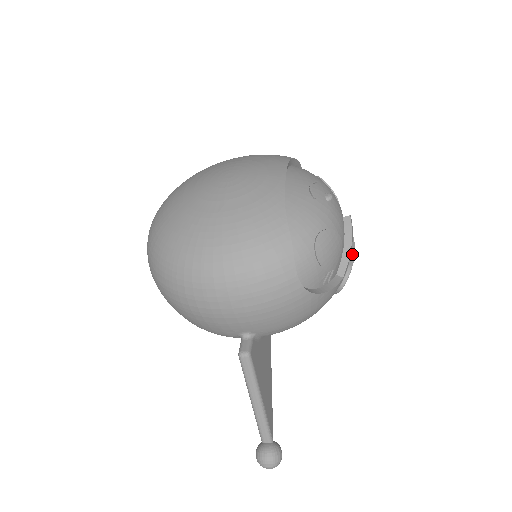
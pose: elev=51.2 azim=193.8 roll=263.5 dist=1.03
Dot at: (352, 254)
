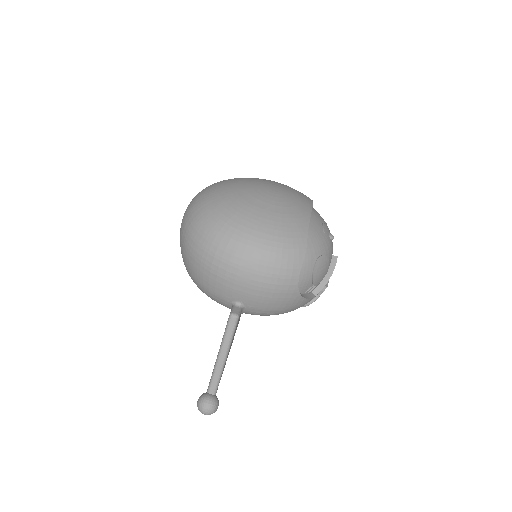
Dot at: (326, 284)
